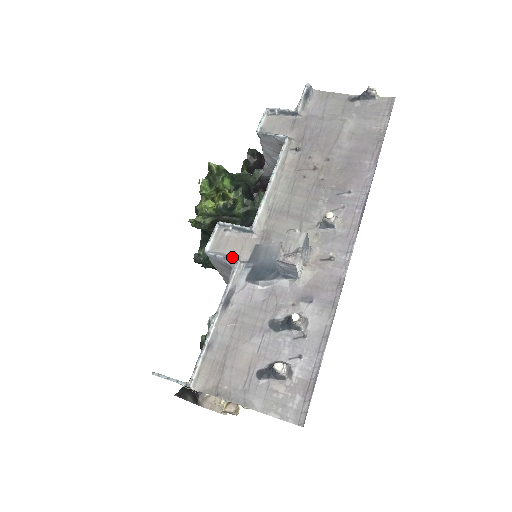
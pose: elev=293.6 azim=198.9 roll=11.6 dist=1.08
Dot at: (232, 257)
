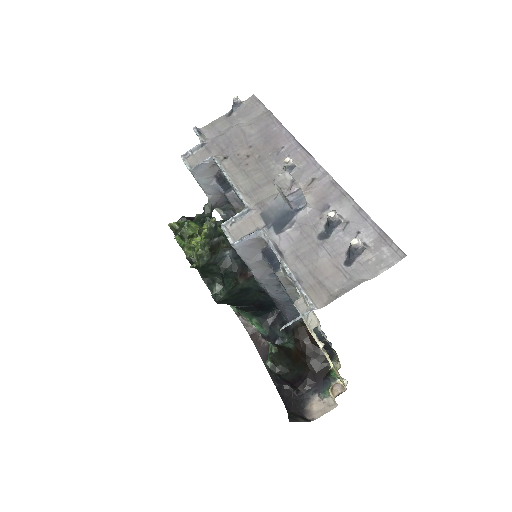
Dot at: (253, 232)
